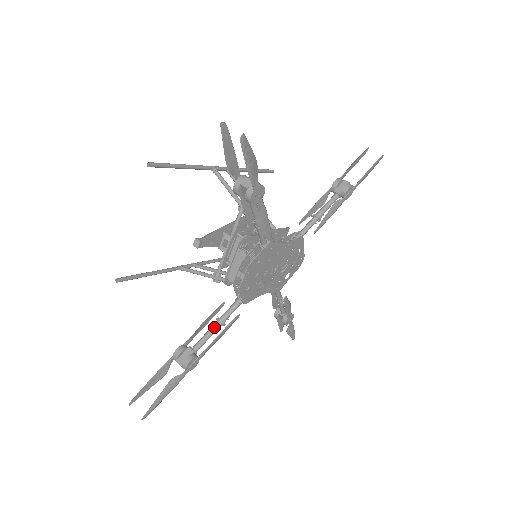
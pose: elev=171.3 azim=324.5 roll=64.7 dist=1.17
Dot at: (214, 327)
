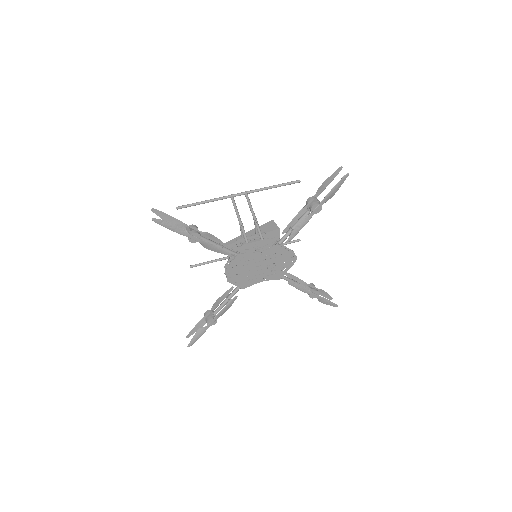
Dot at: (223, 302)
